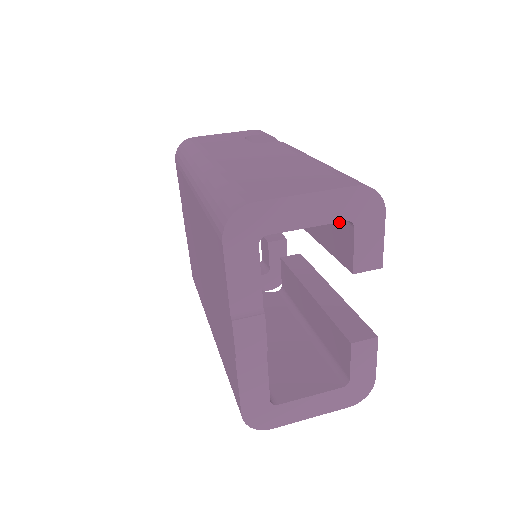
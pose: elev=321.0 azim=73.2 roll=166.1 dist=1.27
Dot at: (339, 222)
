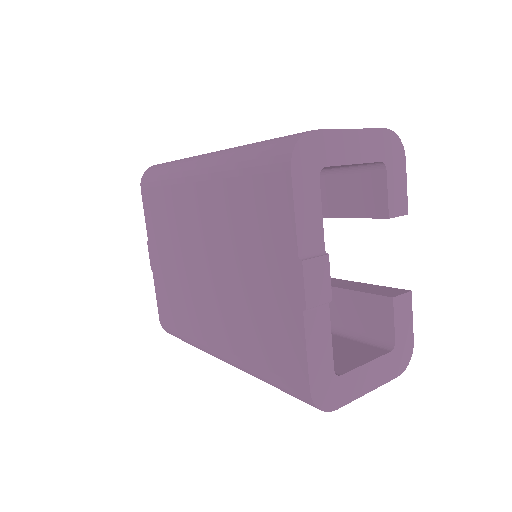
Dot at: (362, 177)
